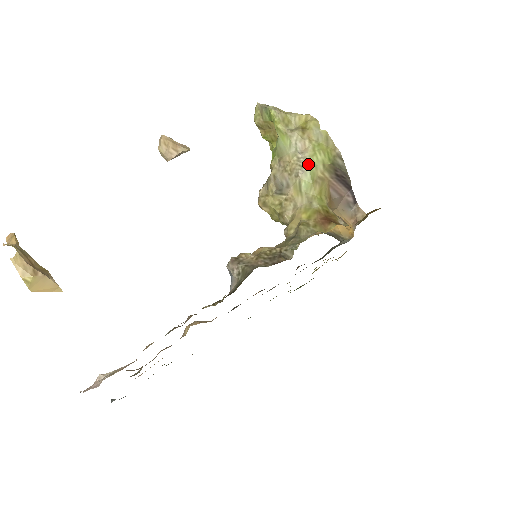
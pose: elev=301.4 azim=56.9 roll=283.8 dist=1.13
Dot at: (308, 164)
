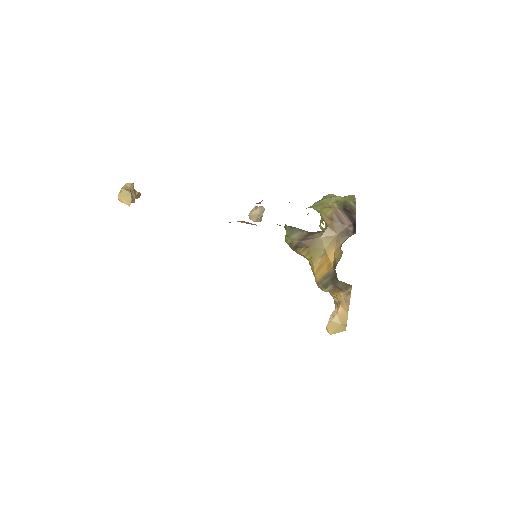
Dot at: (325, 199)
